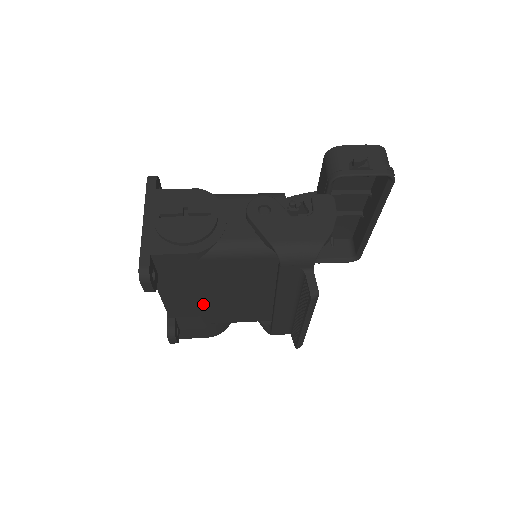
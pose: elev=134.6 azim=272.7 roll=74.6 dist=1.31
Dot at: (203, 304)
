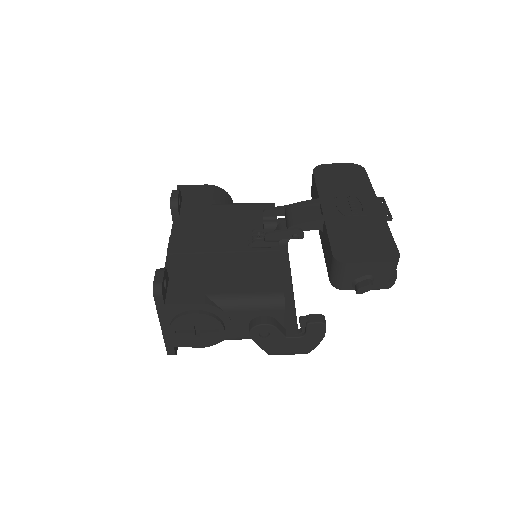
Dot at: occluded
